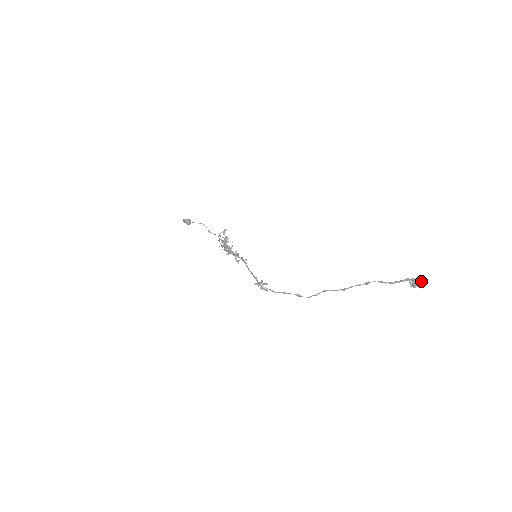
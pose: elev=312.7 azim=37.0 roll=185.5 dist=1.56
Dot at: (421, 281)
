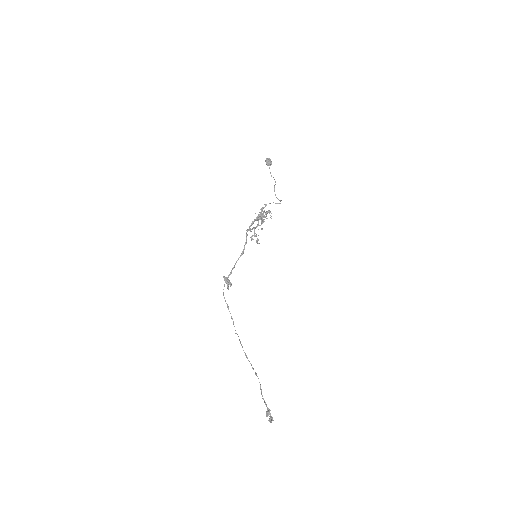
Dot at: (270, 420)
